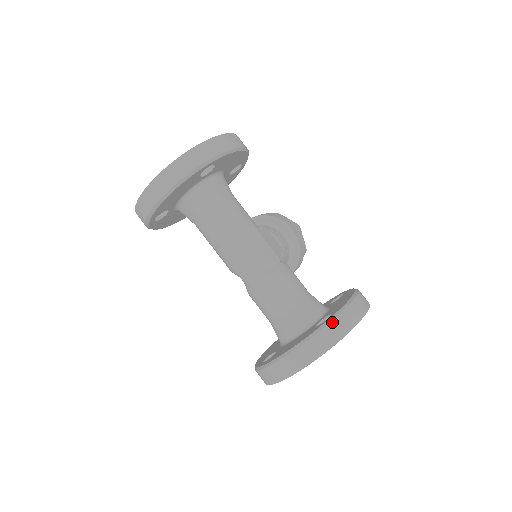
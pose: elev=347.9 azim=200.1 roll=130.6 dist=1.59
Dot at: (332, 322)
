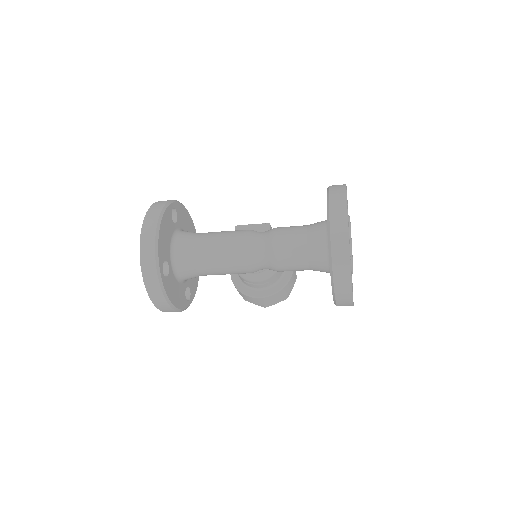
Dot at: (330, 187)
